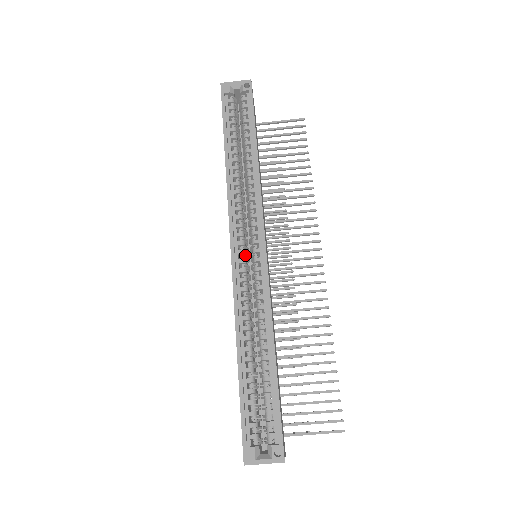
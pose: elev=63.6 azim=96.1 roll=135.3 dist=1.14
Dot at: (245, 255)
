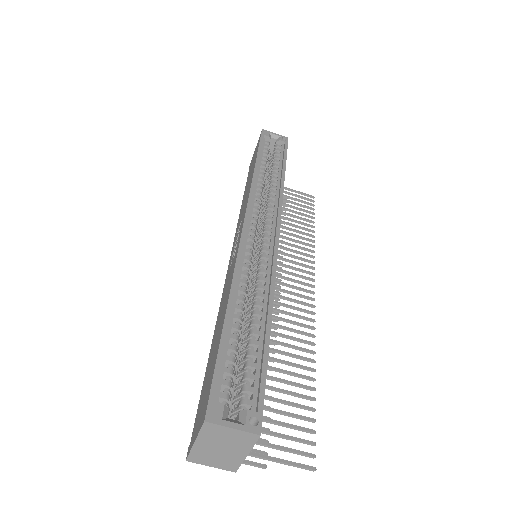
Dot at: (254, 237)
